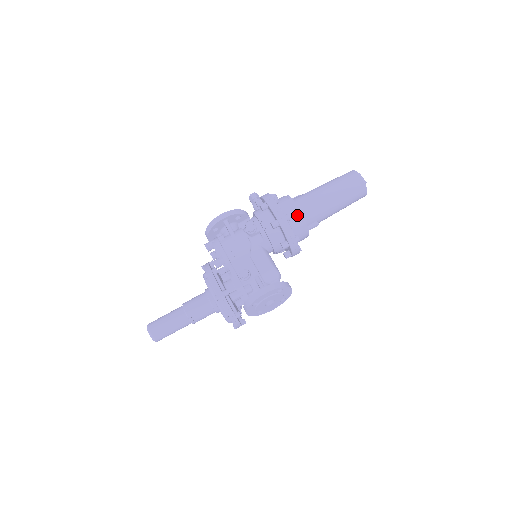
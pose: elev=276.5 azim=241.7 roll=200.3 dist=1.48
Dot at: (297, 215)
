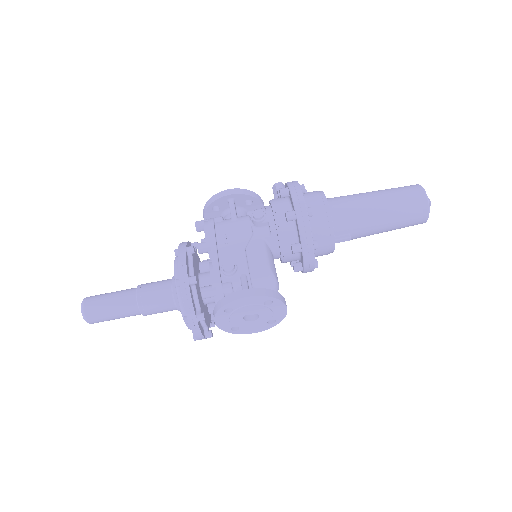
Dot at: (324, 214)
